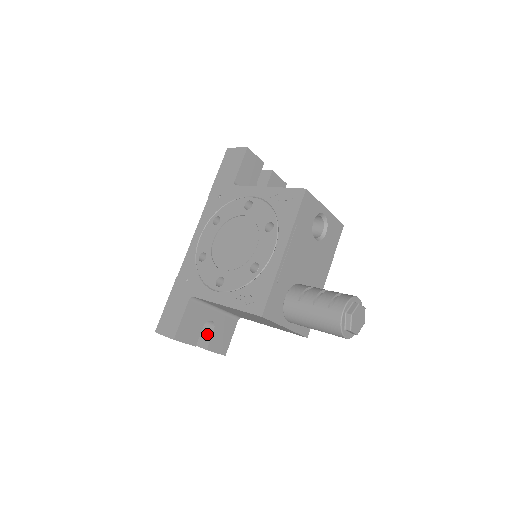
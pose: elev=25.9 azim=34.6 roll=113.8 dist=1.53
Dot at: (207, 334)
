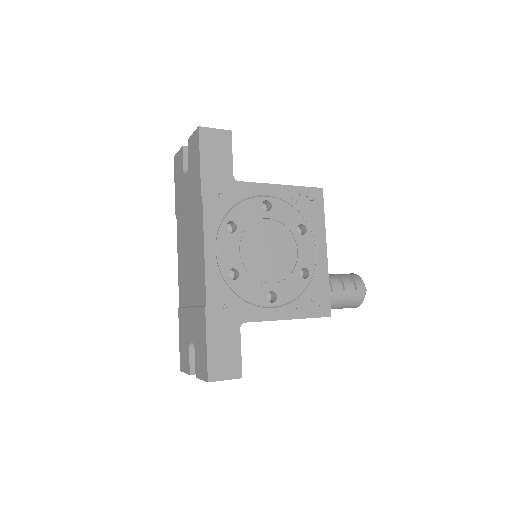
Dot at: occluded
